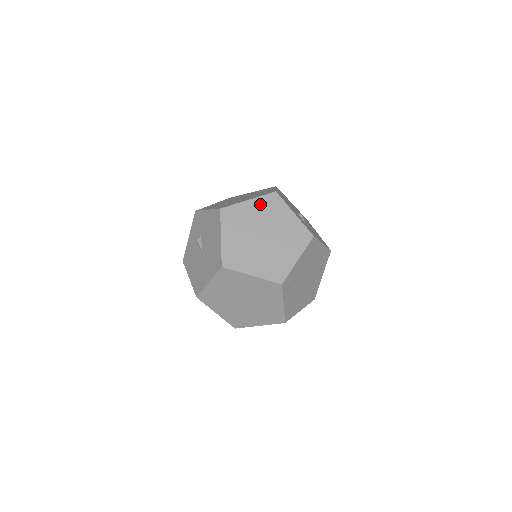
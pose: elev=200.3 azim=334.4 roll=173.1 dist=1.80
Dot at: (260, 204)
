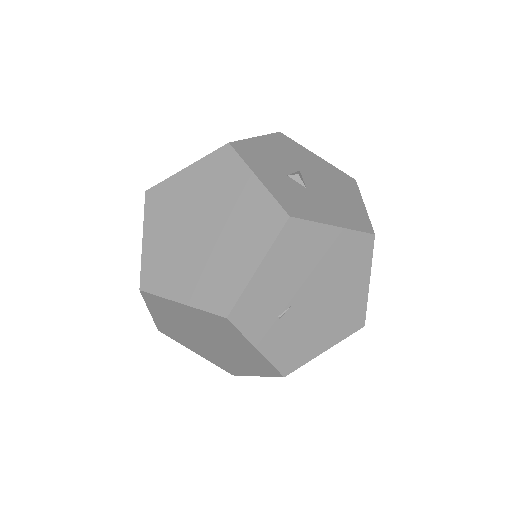
Dot at: (202, 171)
